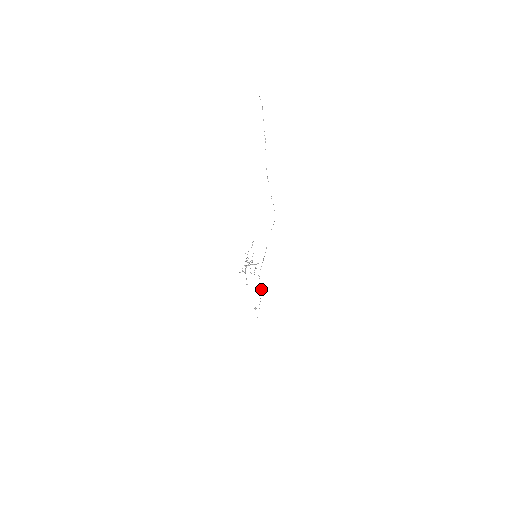
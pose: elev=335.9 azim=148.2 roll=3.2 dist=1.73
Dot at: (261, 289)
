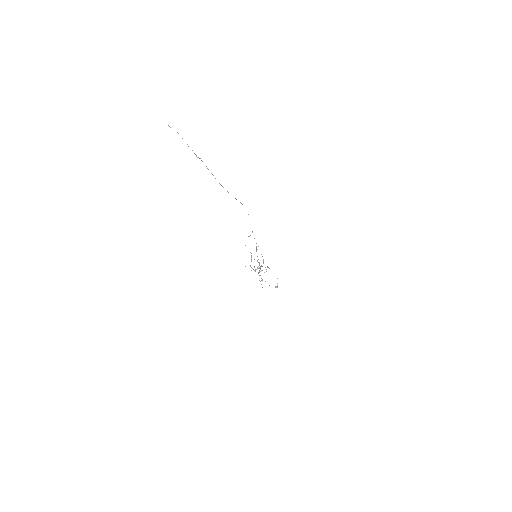
Dot at: occluded
